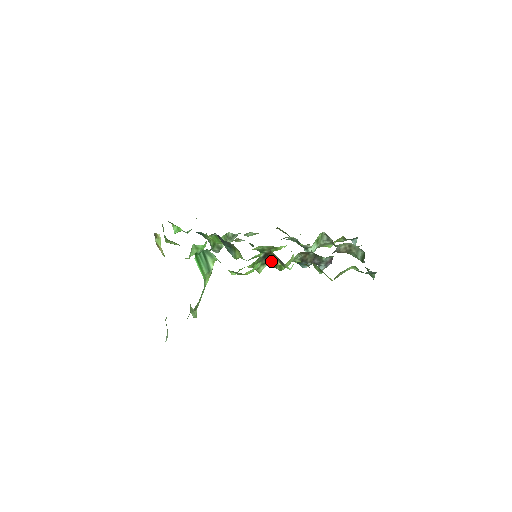
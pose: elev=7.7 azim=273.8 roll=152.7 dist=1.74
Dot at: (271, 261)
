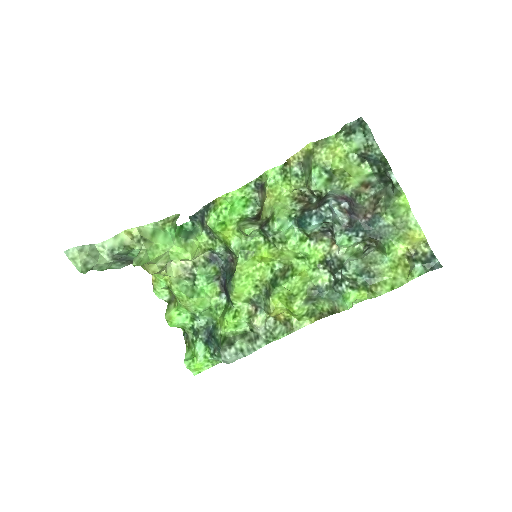
Dot at: (264, 223)
